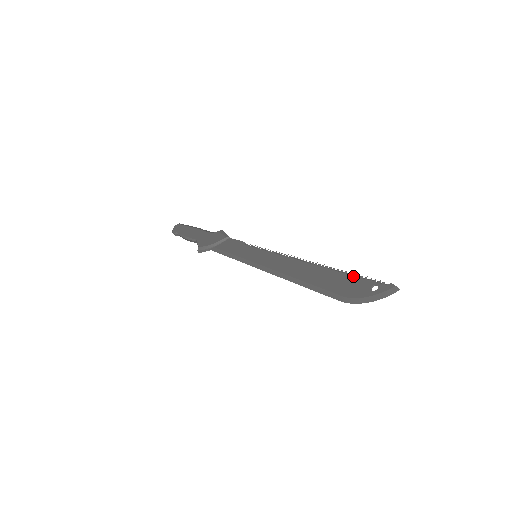
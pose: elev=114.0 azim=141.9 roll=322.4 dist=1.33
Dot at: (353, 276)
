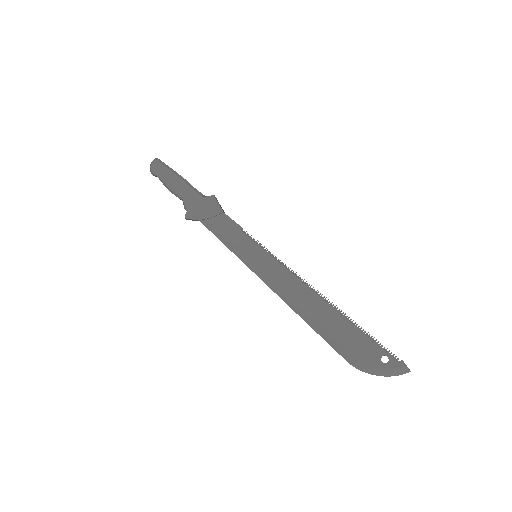
Dot at: (364, 334)
